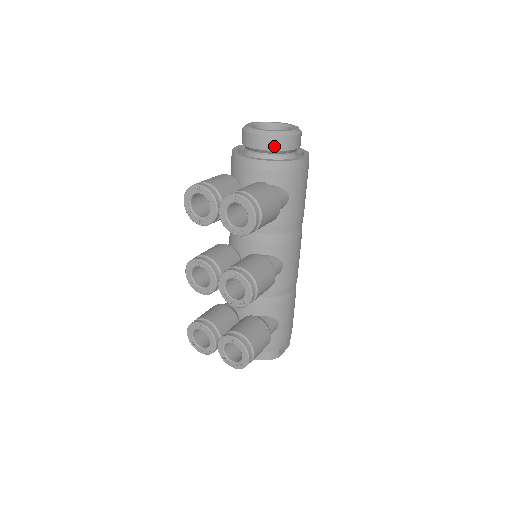
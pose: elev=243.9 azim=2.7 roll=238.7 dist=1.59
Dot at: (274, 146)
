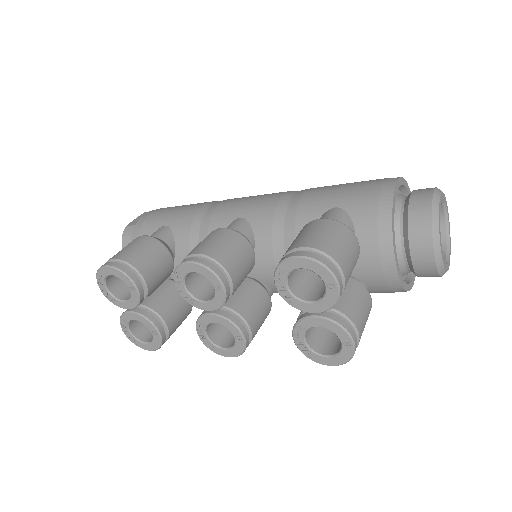
Dot at: (423, 273)
